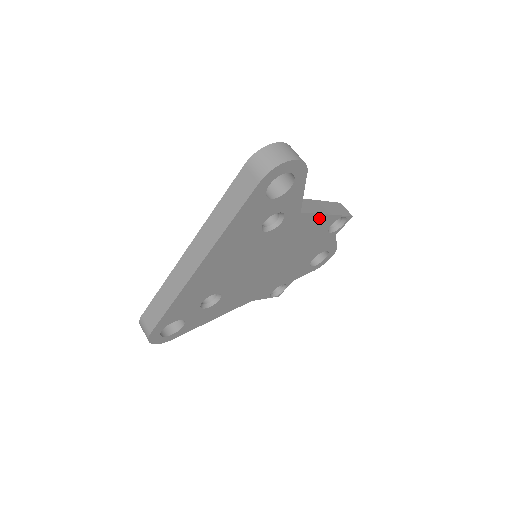
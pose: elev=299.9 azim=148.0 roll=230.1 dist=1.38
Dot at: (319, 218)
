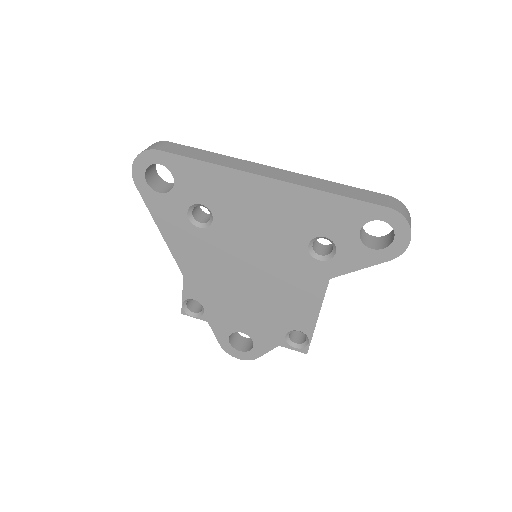
Dot at: (314, 309)
